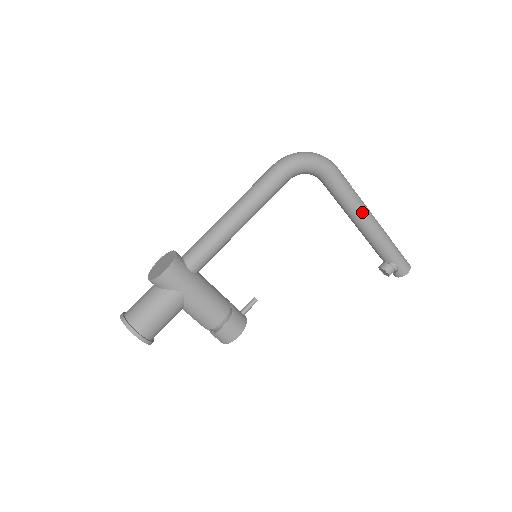
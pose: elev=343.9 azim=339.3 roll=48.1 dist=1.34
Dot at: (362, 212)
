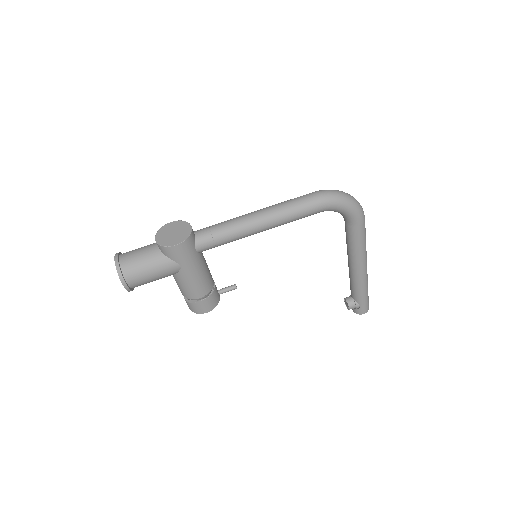
Dot at: (361, 260)
